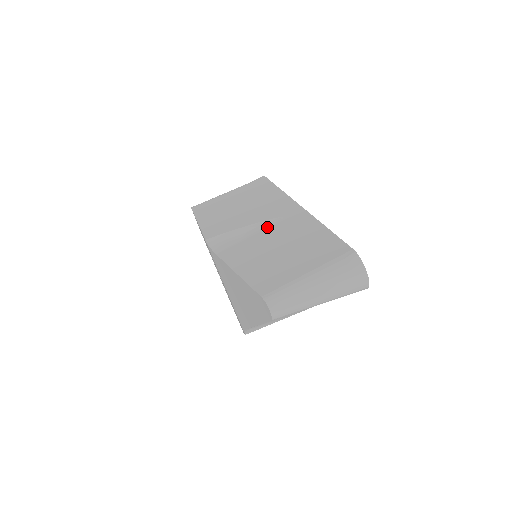
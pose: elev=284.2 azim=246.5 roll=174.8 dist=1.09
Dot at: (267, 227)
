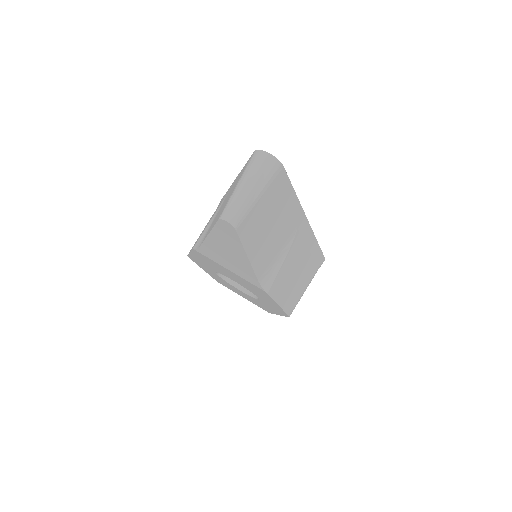
Dot at: occluded
